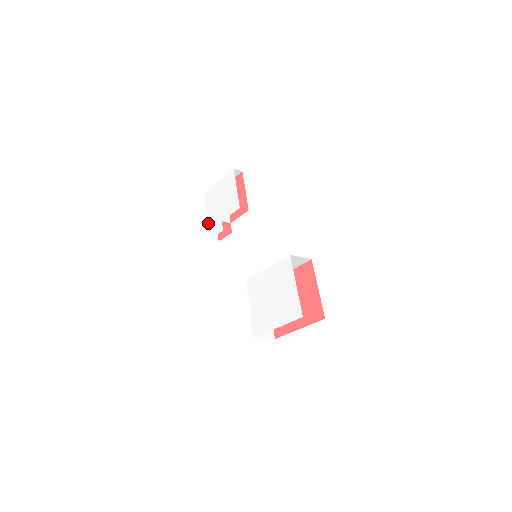
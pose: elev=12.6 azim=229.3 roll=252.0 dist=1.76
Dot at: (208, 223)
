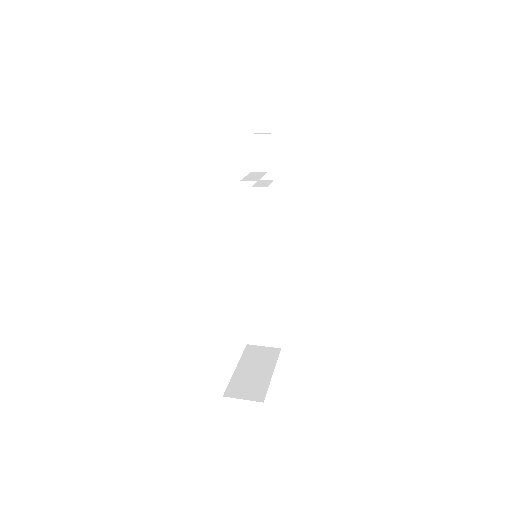
Dot at: occluded
